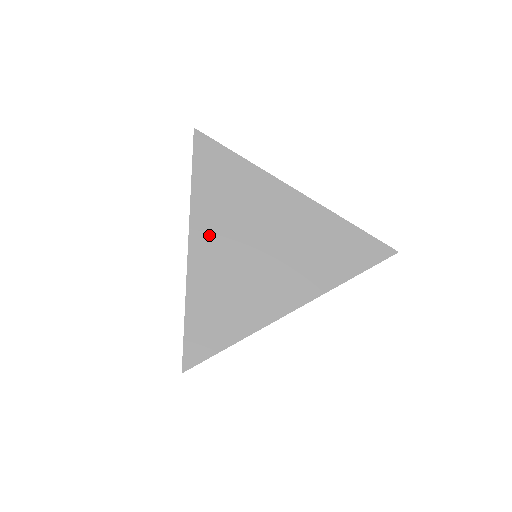
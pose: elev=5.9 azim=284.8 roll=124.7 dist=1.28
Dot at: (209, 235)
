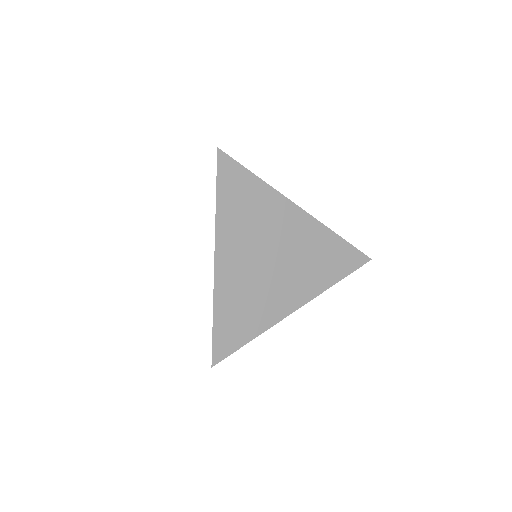
Dot at: (232, 250)
